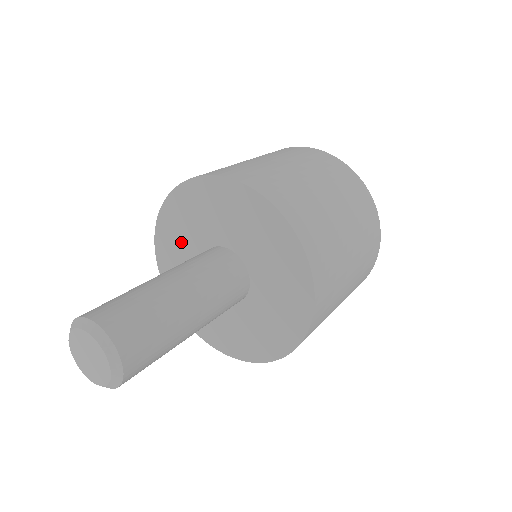
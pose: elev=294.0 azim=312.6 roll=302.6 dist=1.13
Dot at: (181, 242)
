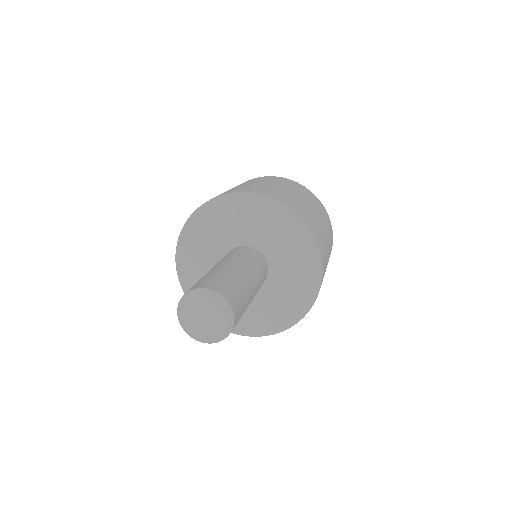
Dot at: (232, 223)
